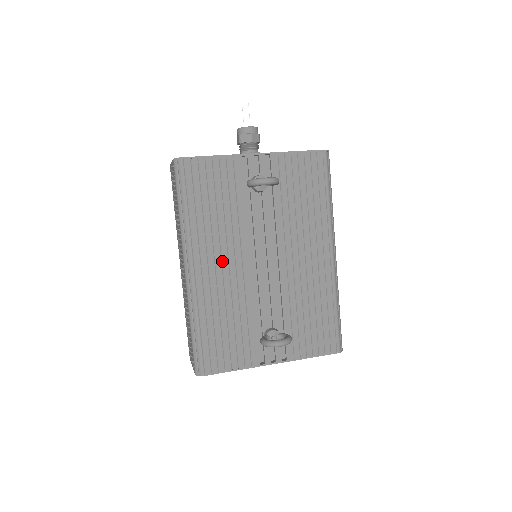
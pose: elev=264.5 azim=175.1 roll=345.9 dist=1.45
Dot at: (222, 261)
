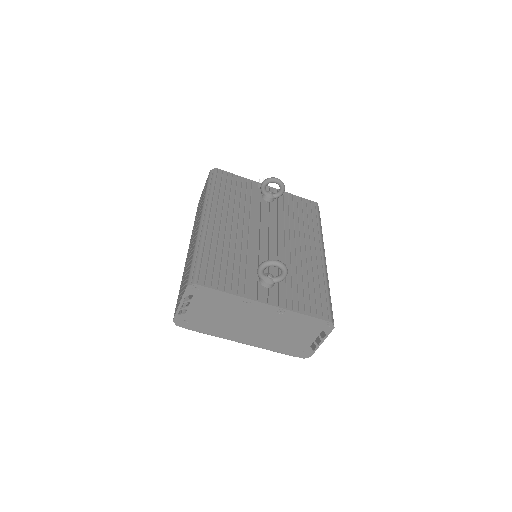
Dot at: (232, 222)
